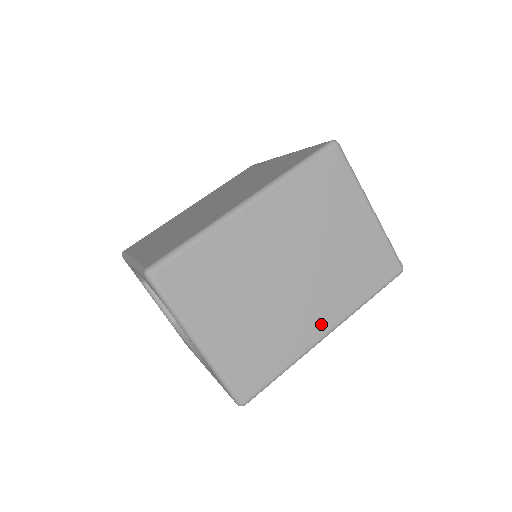
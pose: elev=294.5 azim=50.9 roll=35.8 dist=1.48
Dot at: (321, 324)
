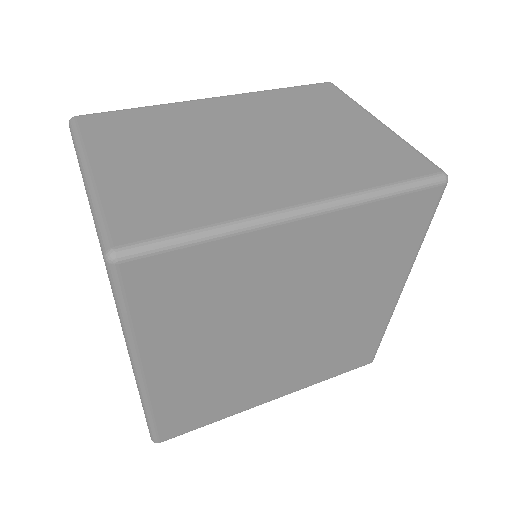
Dot at: (288, 195)
